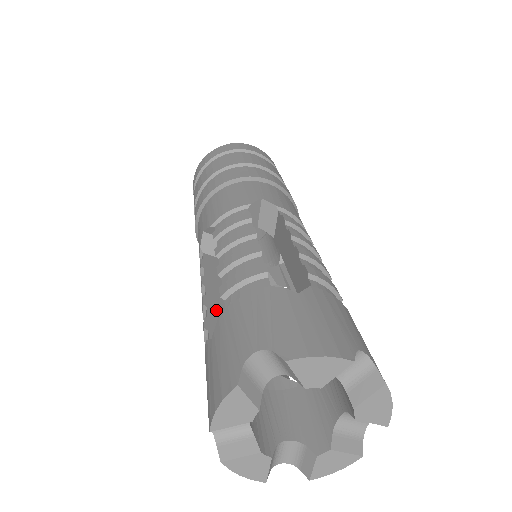
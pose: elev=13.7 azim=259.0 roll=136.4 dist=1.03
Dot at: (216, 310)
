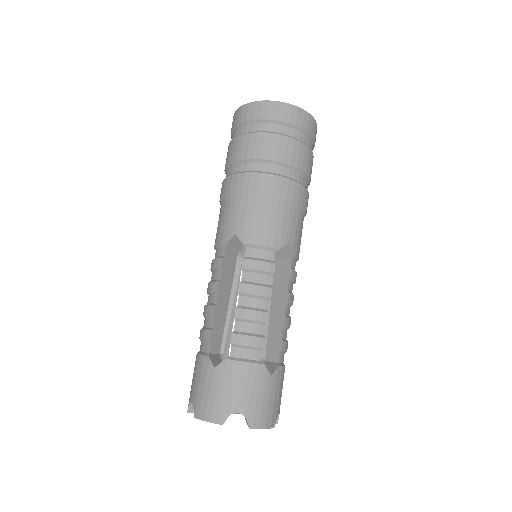
Dot at: (218, 319)
